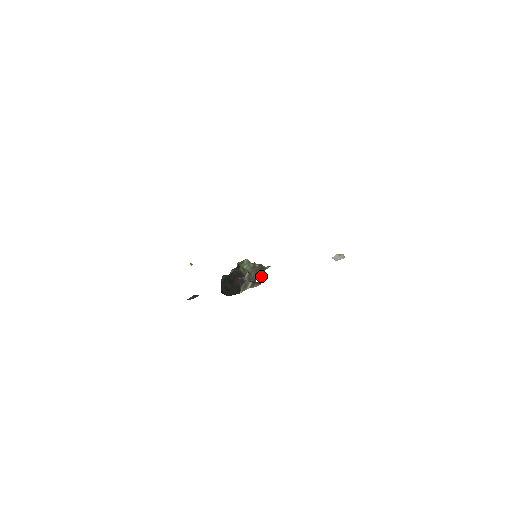
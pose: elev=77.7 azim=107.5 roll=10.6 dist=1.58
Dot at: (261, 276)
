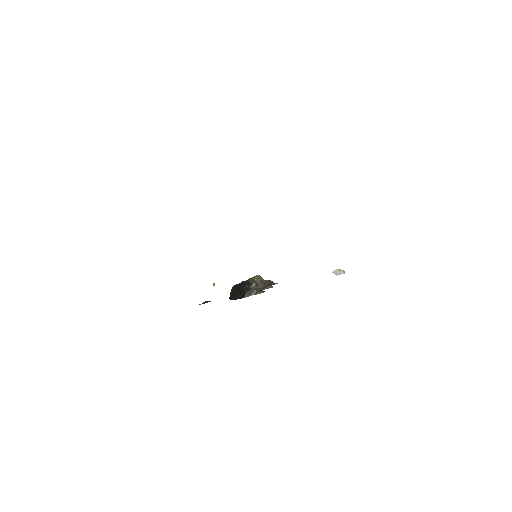
Dot at: (267, 288)
